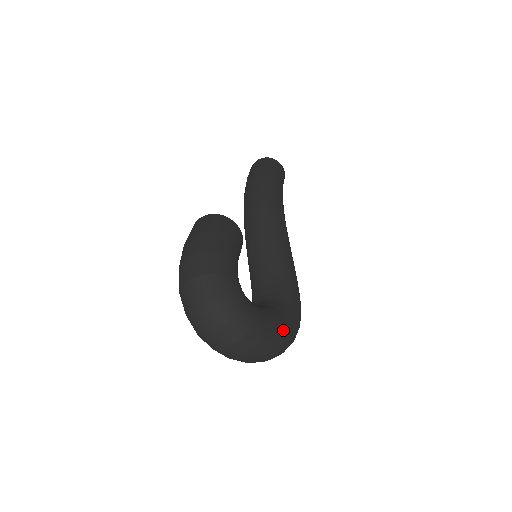
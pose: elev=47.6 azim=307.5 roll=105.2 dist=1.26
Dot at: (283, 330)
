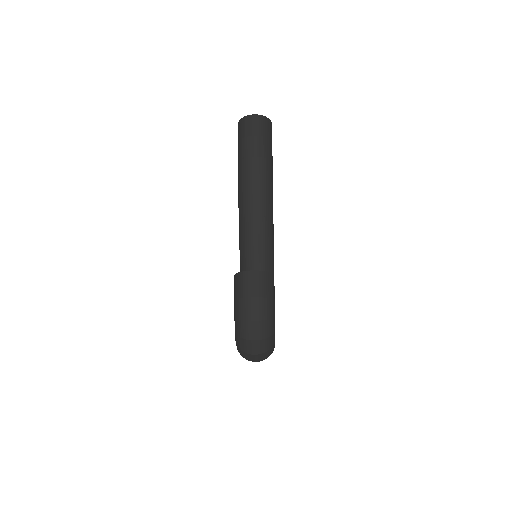
Dot at: occluded
